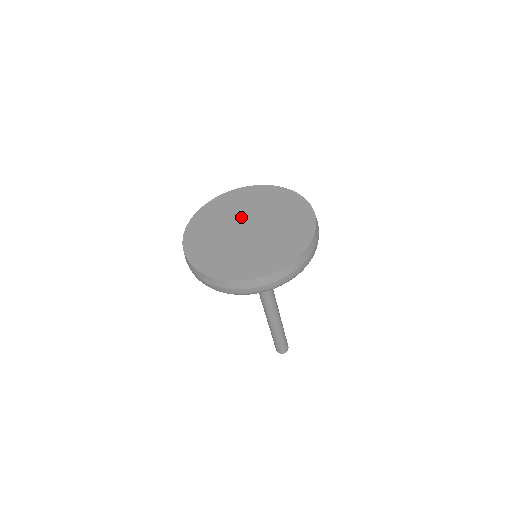
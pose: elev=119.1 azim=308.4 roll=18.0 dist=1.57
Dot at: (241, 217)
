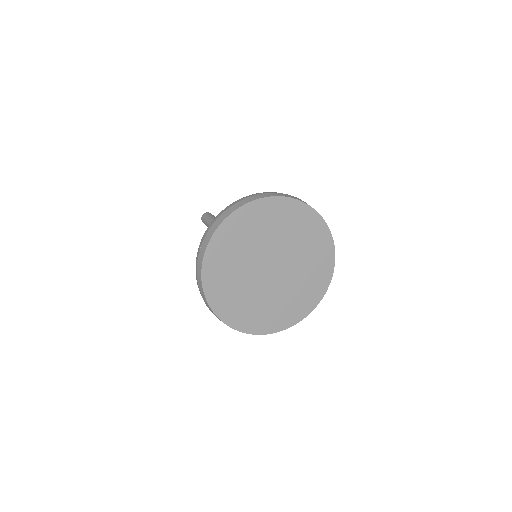
Dot at: (266, 251)
